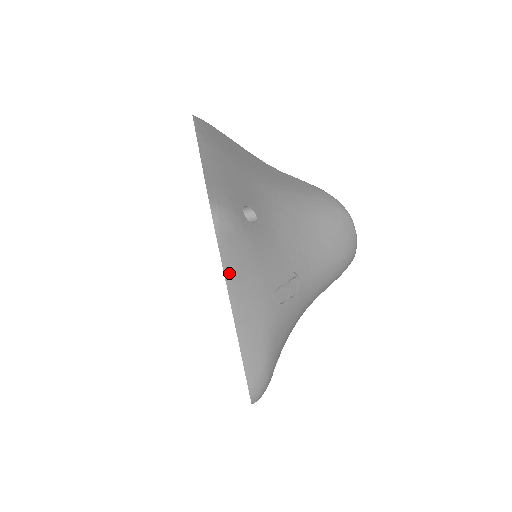
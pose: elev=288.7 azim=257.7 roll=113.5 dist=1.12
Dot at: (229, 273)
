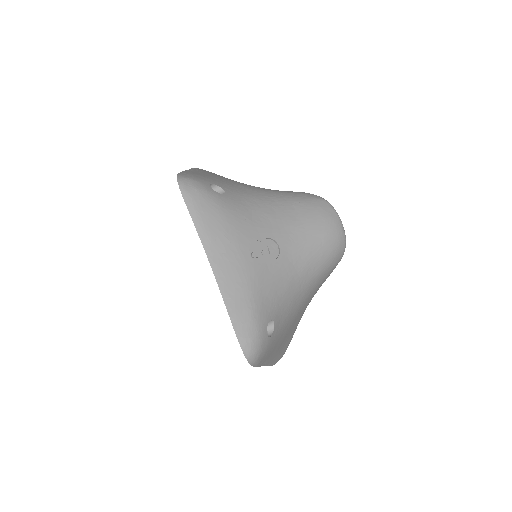
Dot at: (200, 227)
